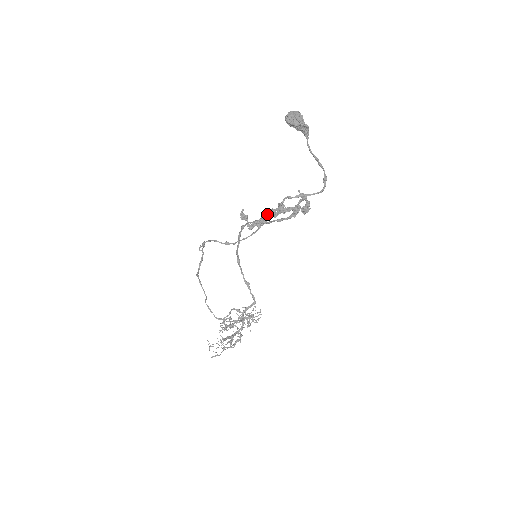
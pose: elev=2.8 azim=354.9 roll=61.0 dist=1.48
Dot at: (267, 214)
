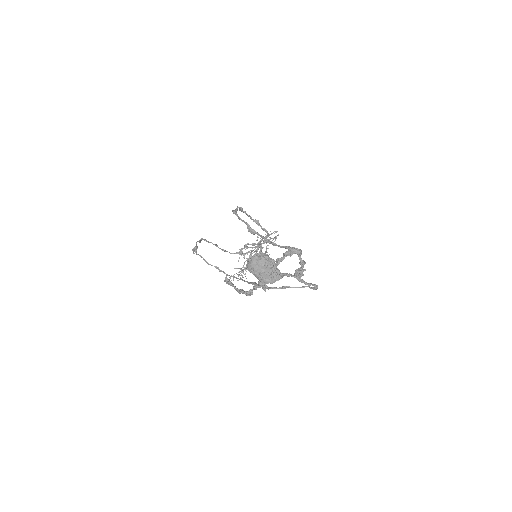
Dot at: occluded
